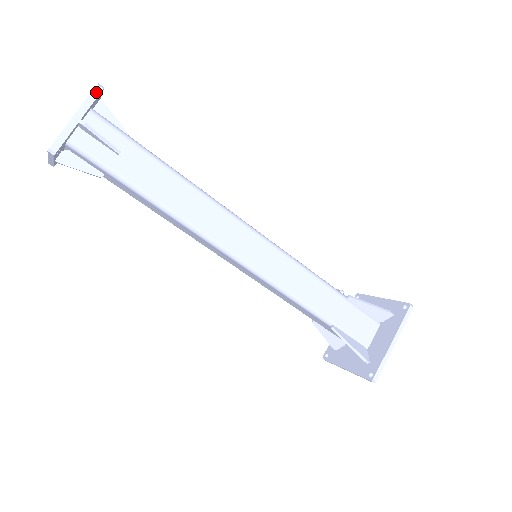
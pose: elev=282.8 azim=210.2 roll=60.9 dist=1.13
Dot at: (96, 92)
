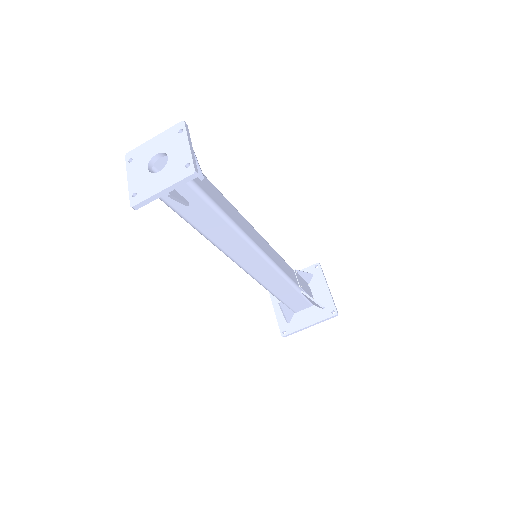
Dot at: (190, 178)
